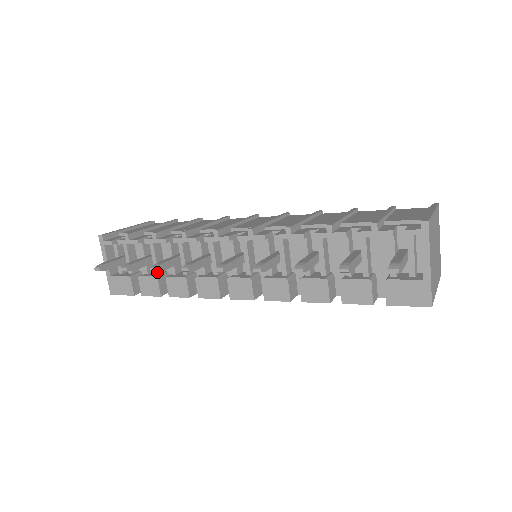
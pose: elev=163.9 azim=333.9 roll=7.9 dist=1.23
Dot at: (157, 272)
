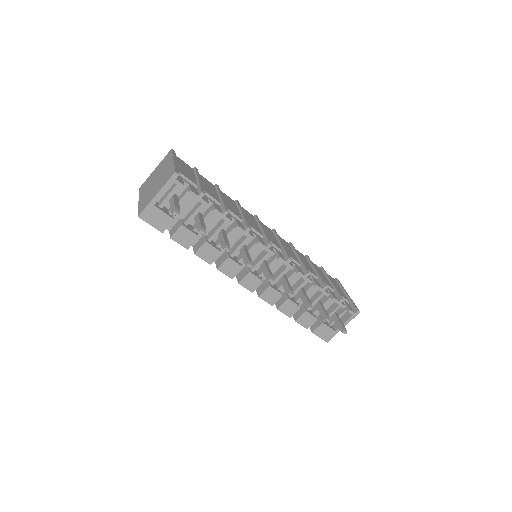
Dot at: occluded
